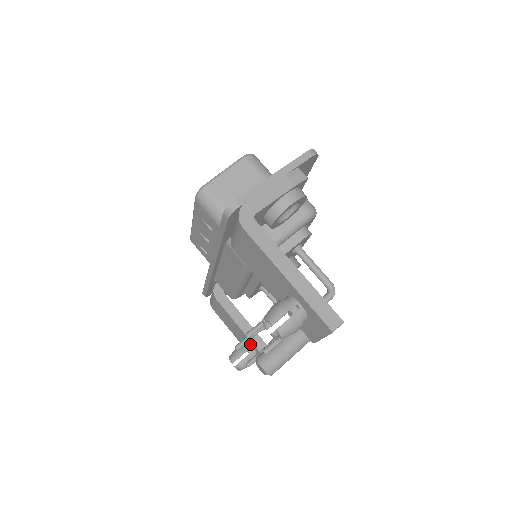
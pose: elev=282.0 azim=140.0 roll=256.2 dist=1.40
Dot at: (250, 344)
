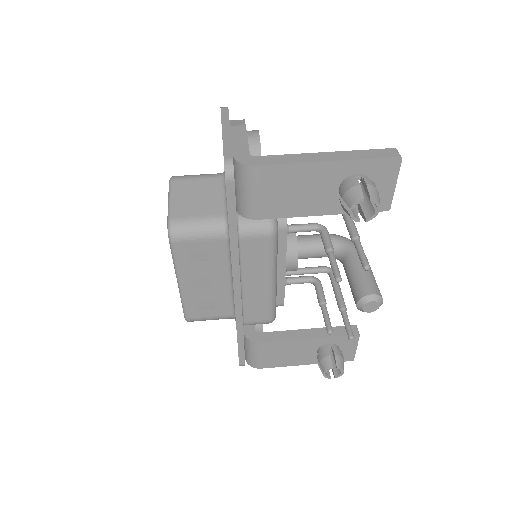
Dot at: (324, 344)
